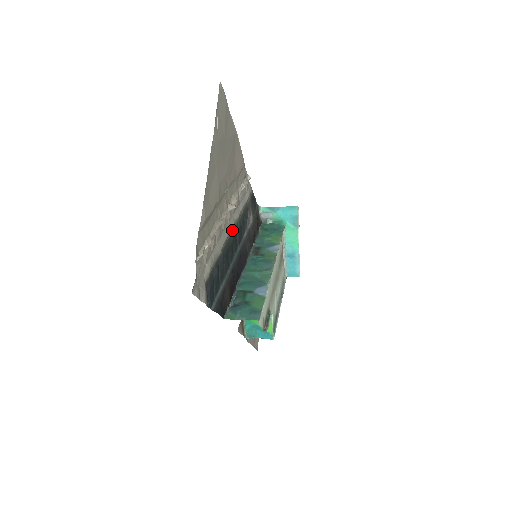
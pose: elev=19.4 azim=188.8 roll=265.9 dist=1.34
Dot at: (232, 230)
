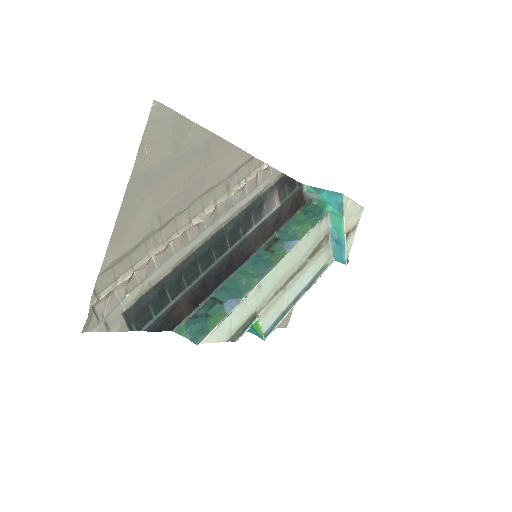
Dot at: (210, 237)
